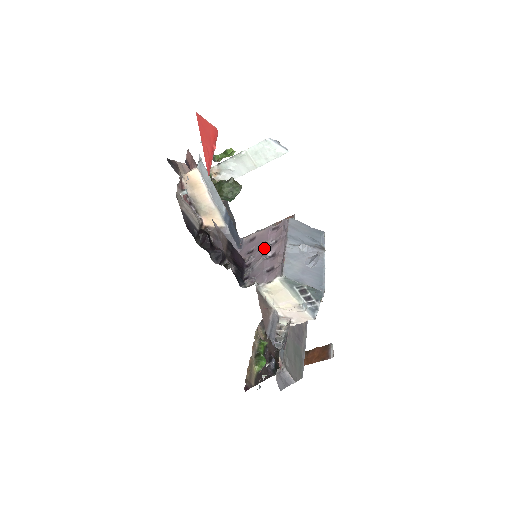
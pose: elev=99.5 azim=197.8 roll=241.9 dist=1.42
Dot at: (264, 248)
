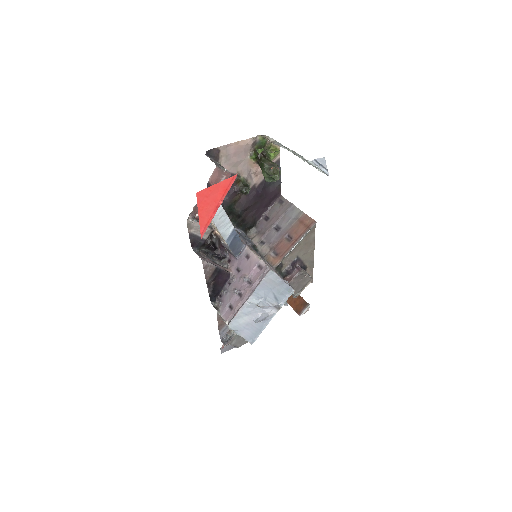
Dot at: (242, 281)
